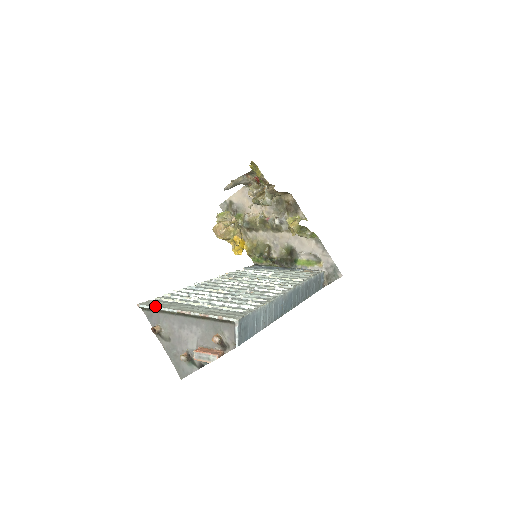
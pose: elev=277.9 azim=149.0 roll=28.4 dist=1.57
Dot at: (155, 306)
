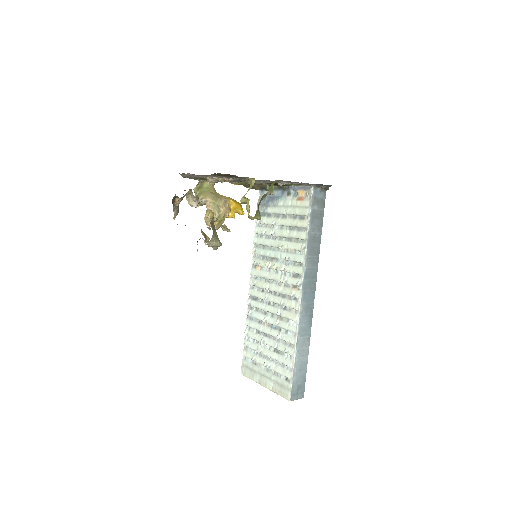
Dot at: (249, 378)
